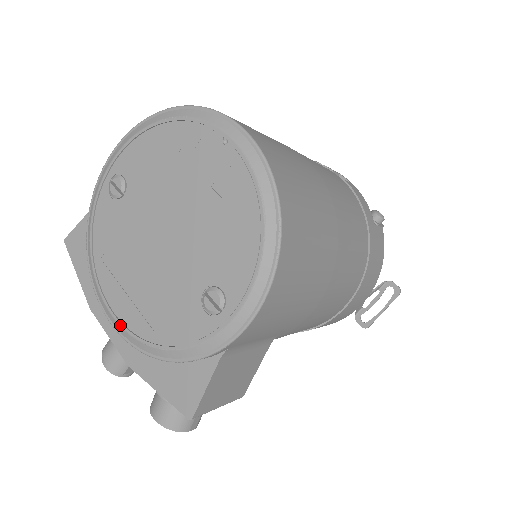
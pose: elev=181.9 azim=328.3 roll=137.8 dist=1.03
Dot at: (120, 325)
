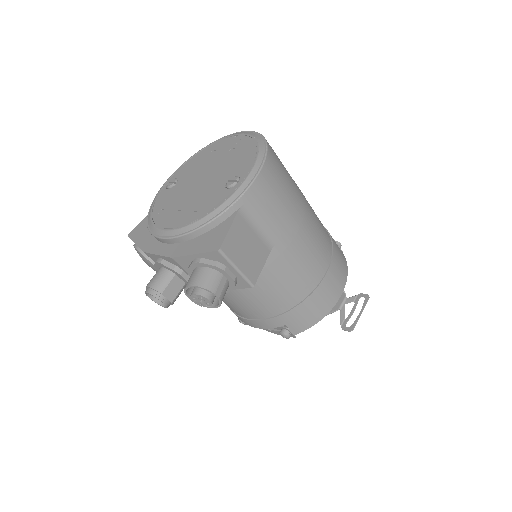
Dot at: (169, 230)
